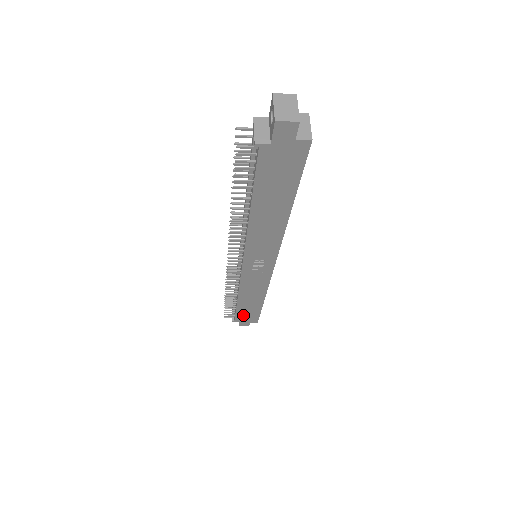
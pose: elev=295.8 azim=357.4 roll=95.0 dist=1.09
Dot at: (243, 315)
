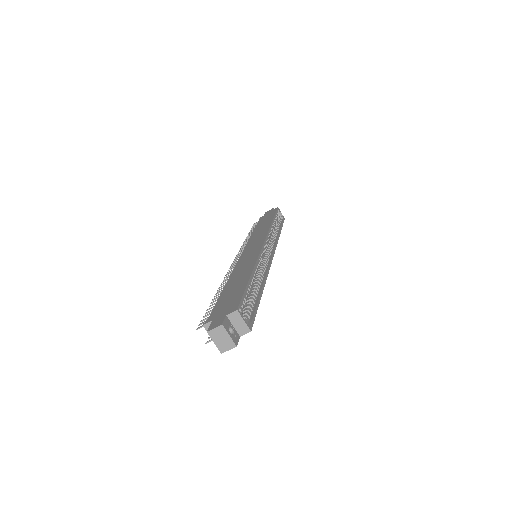
Dot at: occluded
